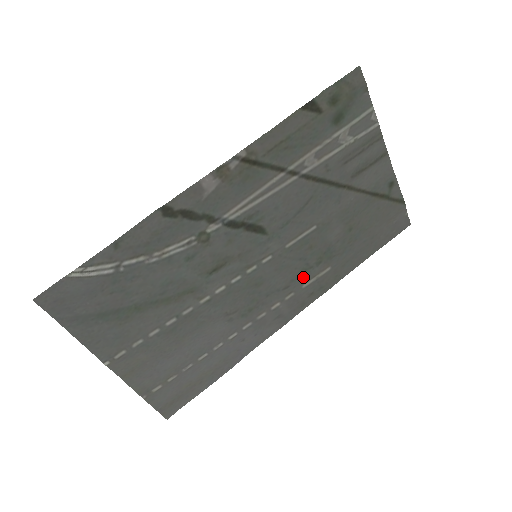
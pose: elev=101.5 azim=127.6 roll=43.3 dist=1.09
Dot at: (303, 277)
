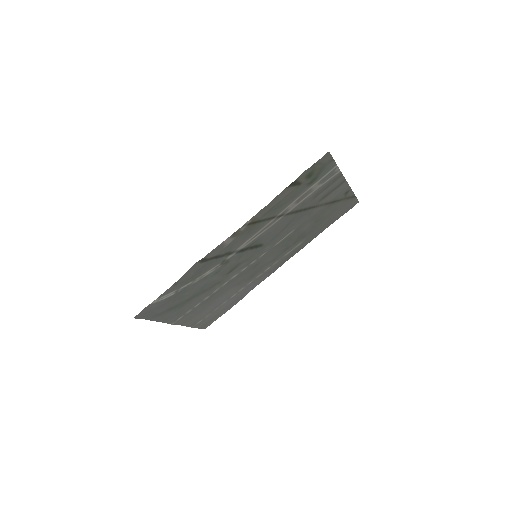
Dot at: (285, 252)
